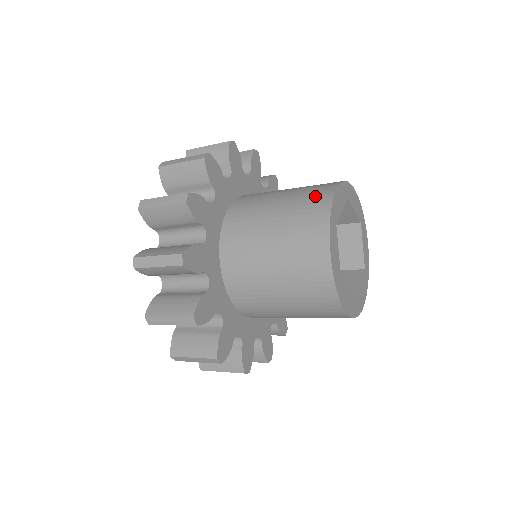
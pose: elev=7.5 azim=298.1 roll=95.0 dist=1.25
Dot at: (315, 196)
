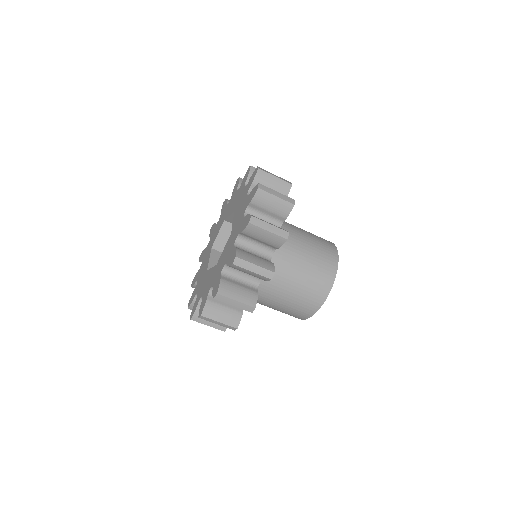
Dot at: (329, 254)
